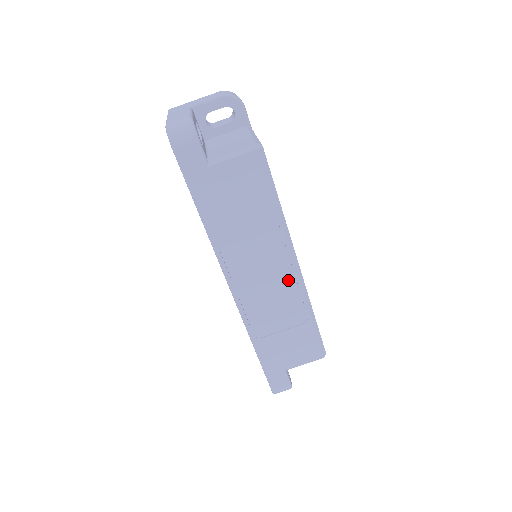
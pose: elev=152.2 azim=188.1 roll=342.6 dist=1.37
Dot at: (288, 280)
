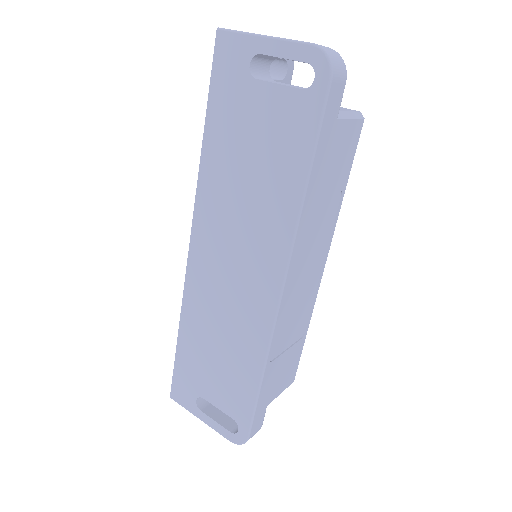
Dot at: (314, 283)
